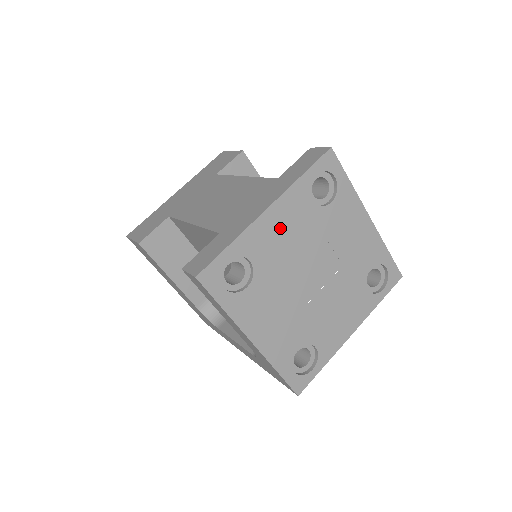
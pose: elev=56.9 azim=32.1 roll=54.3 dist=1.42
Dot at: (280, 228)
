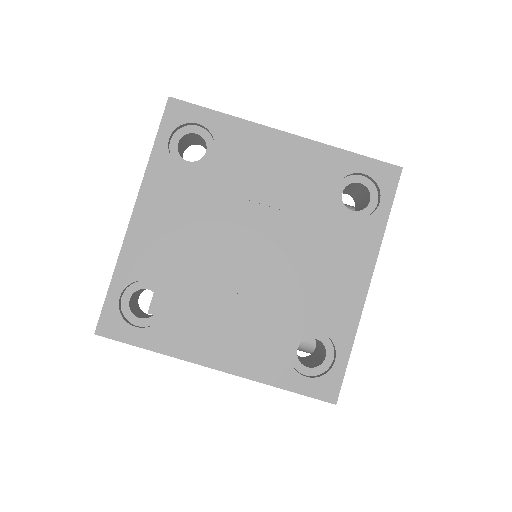
Dot at: (163, 224)
